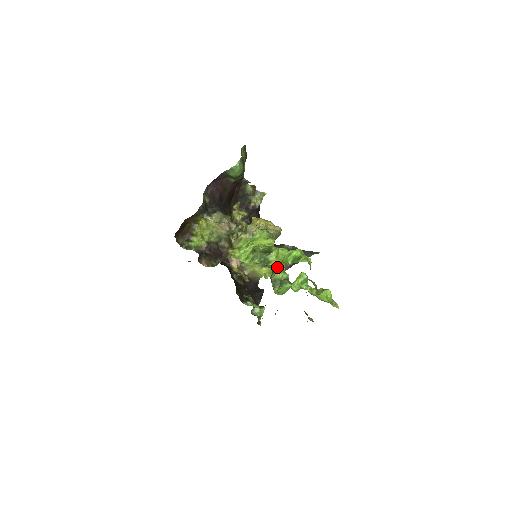
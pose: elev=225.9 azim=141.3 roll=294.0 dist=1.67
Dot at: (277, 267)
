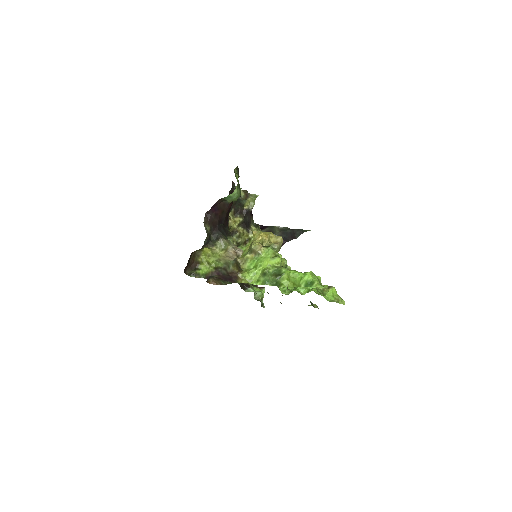
Dot at: occluded
